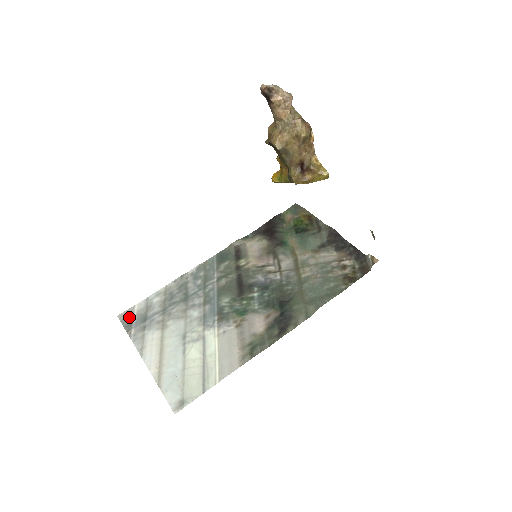
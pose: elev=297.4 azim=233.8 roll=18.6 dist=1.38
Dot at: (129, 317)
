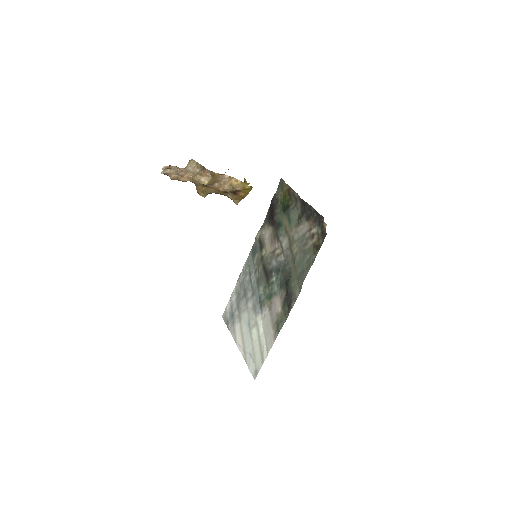
Dot at: (226, 316)
